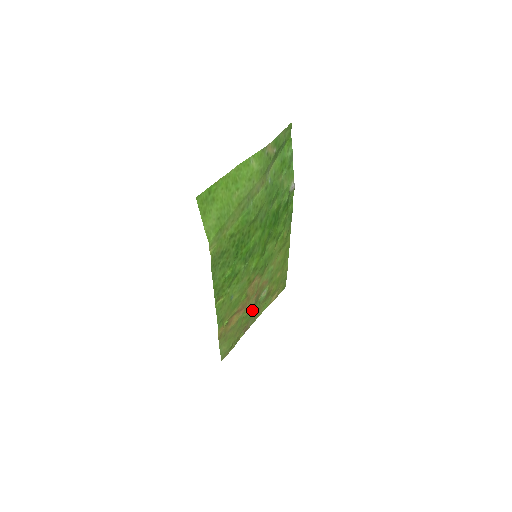
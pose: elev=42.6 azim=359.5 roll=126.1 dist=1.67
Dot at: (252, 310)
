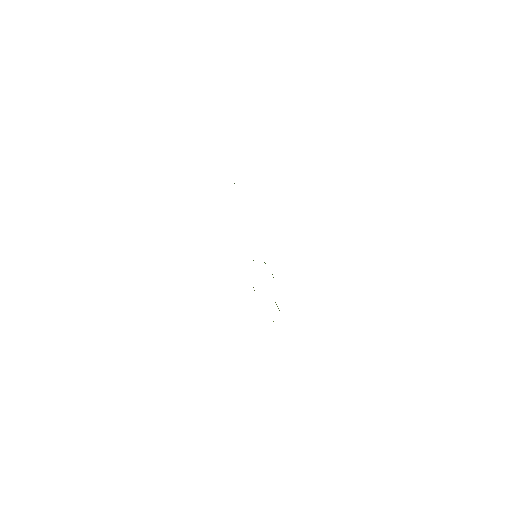
Dot at: occluded
